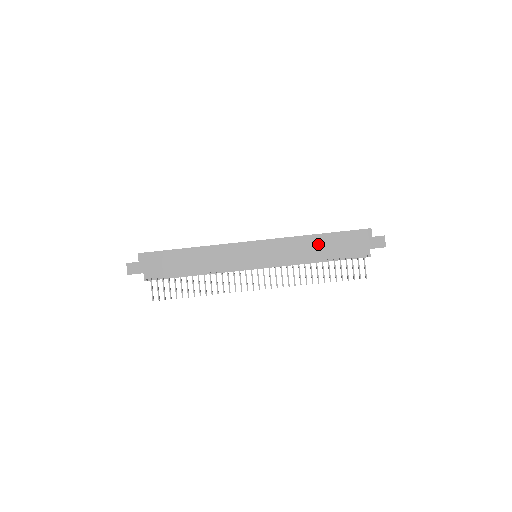
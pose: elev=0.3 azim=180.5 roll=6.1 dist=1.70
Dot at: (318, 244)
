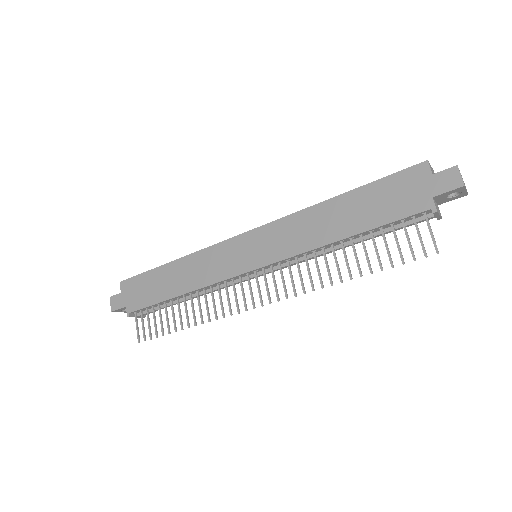
Dot at: (338, 213)
